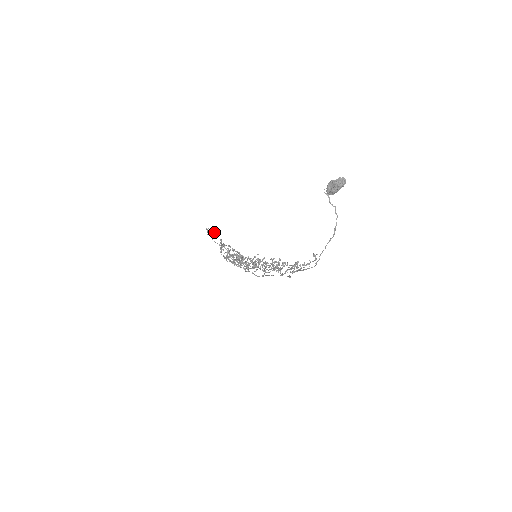
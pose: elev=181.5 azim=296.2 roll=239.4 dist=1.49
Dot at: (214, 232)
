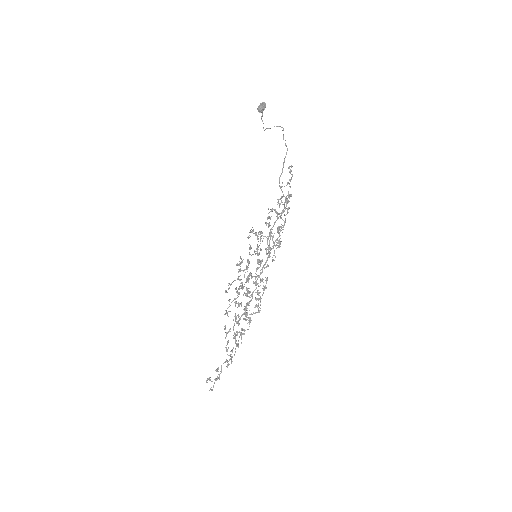
Dot at: (218, 378)
